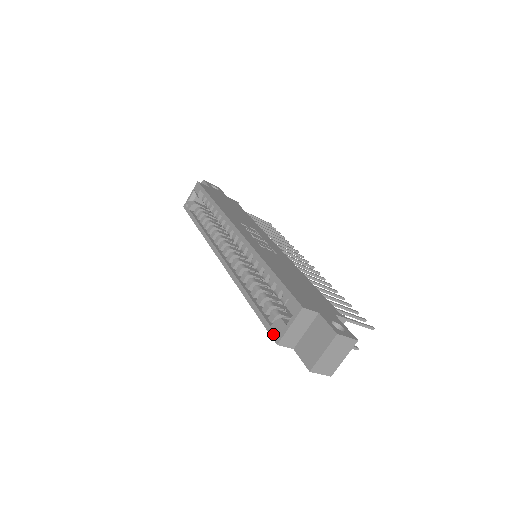
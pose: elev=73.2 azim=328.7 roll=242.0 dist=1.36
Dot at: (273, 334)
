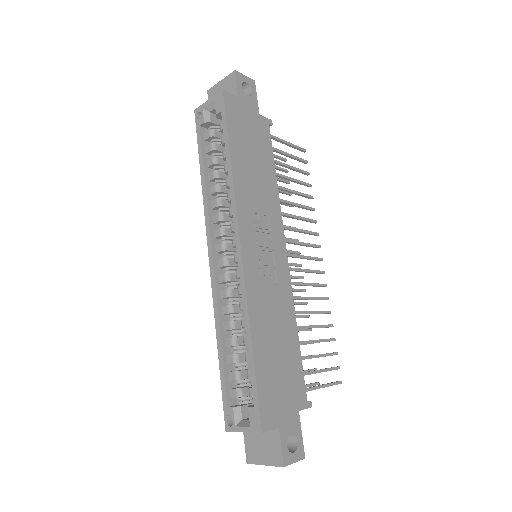
Dot at: (226, 418)
